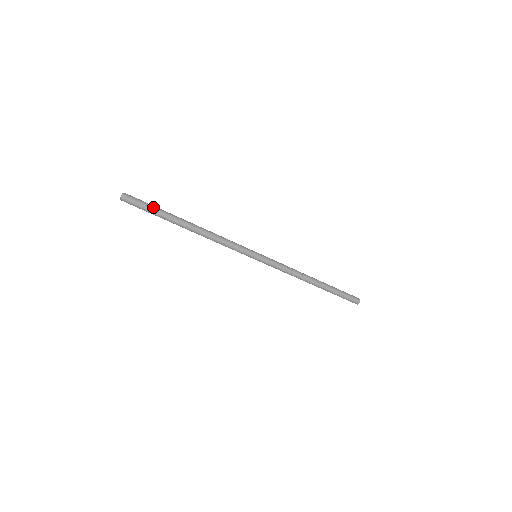
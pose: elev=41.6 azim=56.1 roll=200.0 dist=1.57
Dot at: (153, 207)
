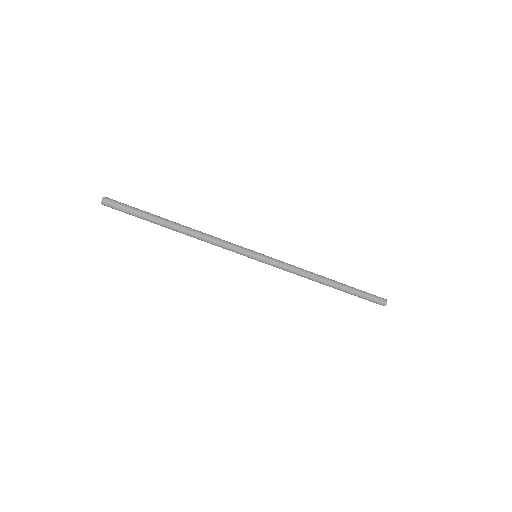
Dot at: (136, 208)
